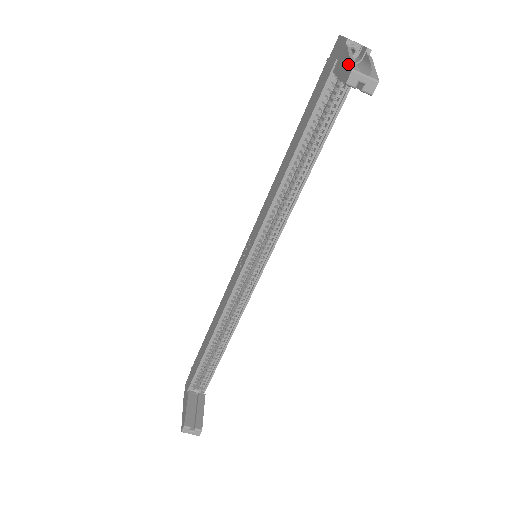
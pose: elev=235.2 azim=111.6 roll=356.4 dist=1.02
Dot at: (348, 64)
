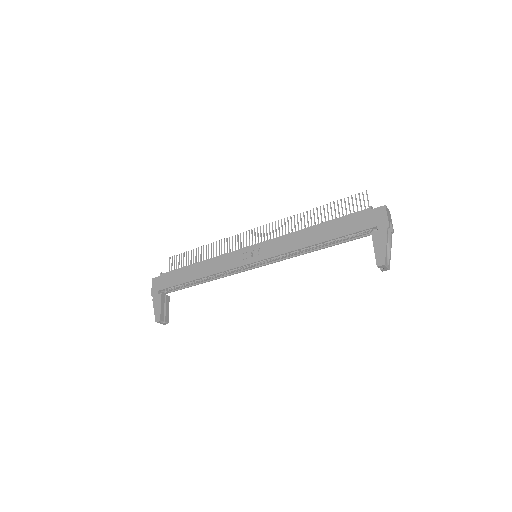
Dot at: (384, 254)
